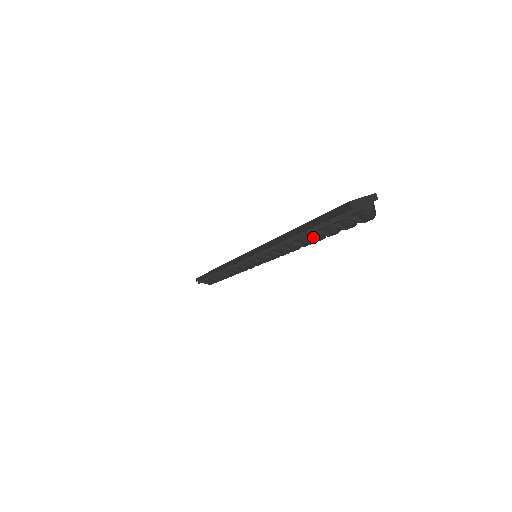
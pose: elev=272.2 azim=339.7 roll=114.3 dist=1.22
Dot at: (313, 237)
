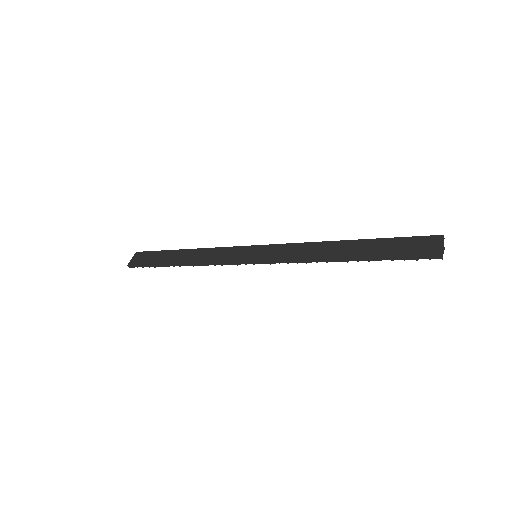
Dot at: occluded
